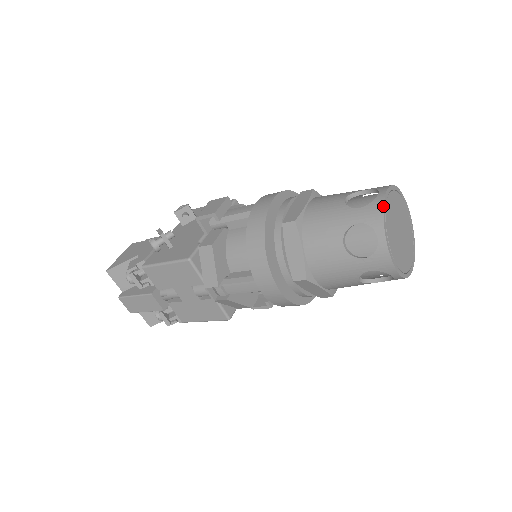
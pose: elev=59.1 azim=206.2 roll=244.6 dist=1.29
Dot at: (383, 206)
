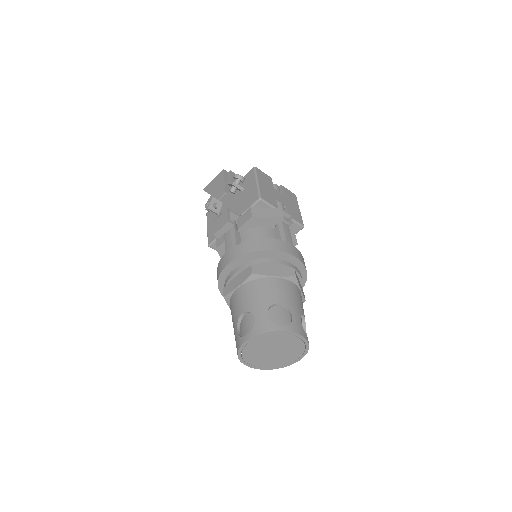
Dot at: (239, 348)
